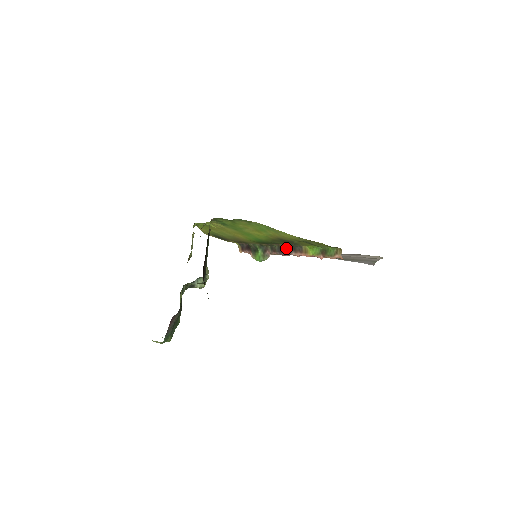
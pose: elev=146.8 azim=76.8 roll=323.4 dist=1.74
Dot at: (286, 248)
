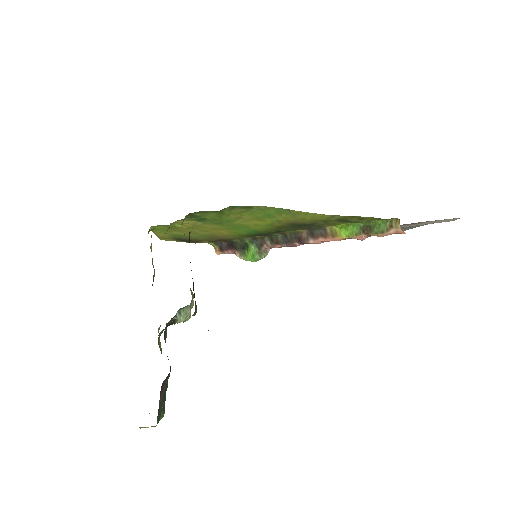
Dot at: (297, 235)
